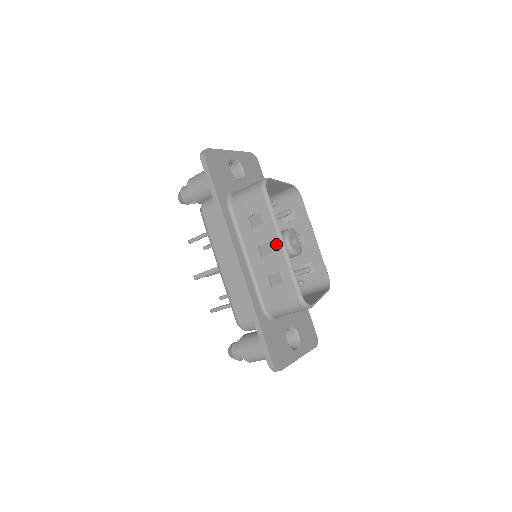
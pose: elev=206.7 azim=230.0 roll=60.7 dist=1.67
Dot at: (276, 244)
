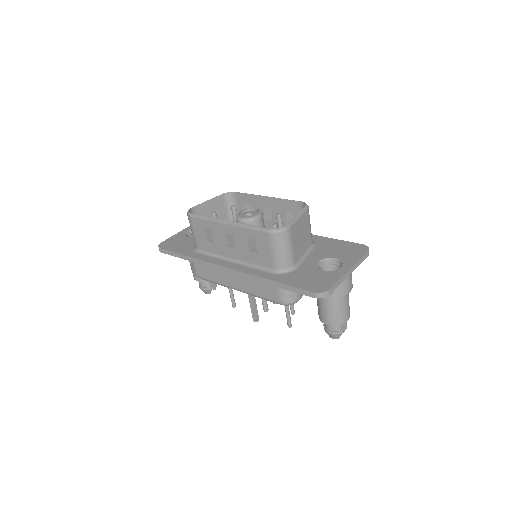
Dot at: (226, 228)
